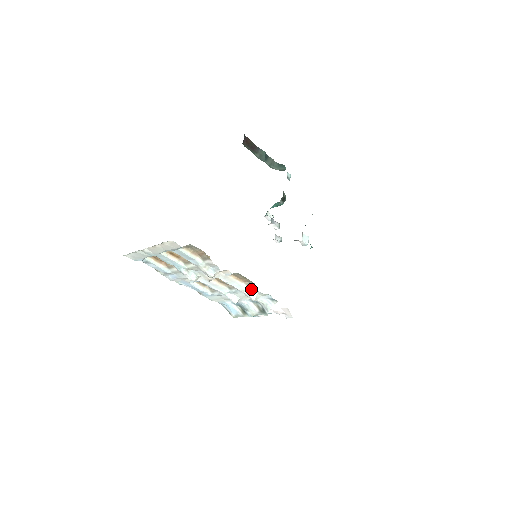
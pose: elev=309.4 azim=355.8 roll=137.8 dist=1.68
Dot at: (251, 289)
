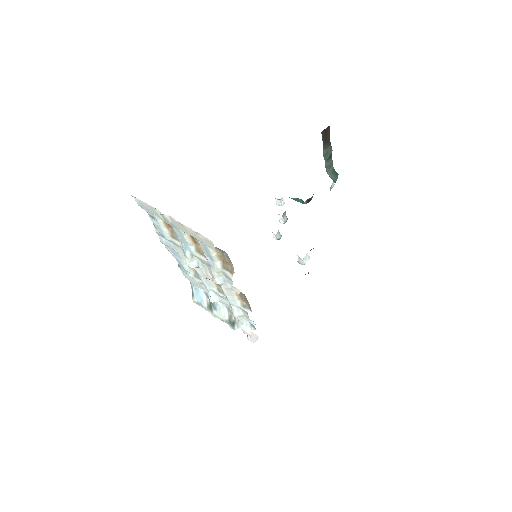
Dot at: (242, 309)
